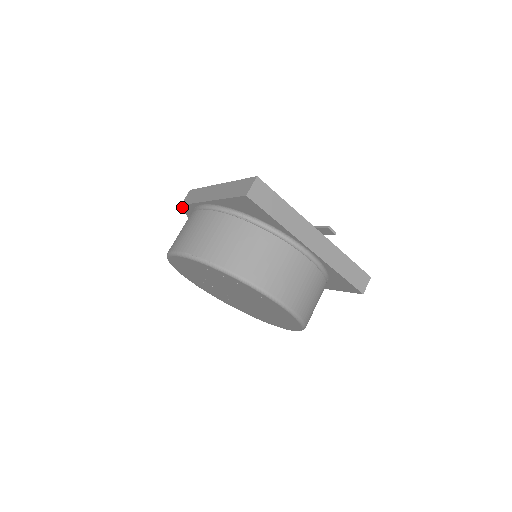
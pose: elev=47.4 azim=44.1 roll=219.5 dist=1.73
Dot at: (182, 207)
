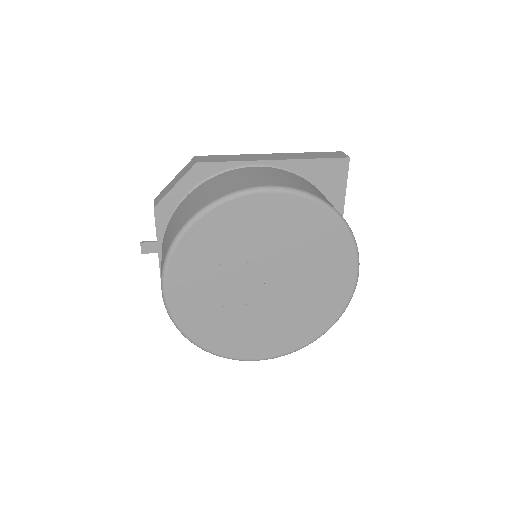
Dot at: (192, 167)
